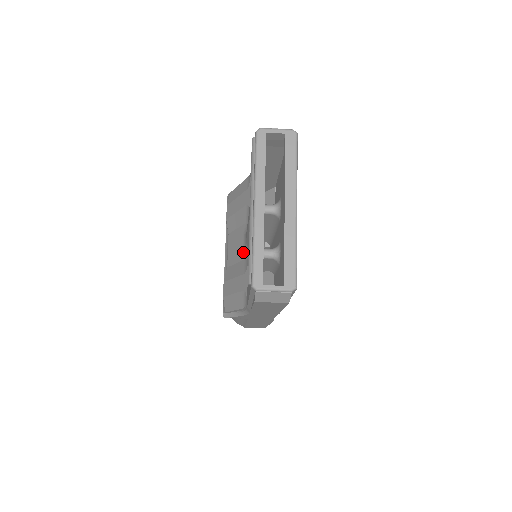
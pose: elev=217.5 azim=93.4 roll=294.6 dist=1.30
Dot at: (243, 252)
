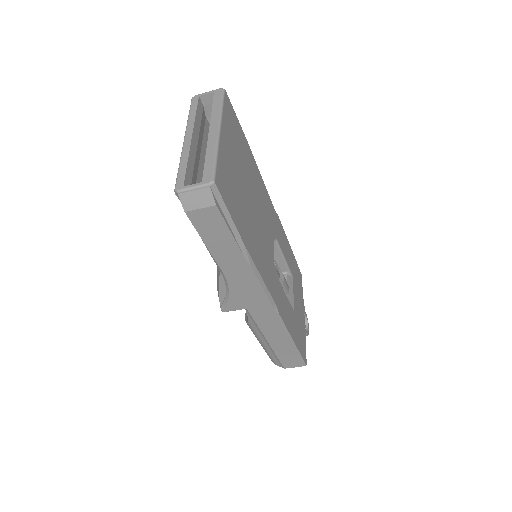
Dot at: occluded
